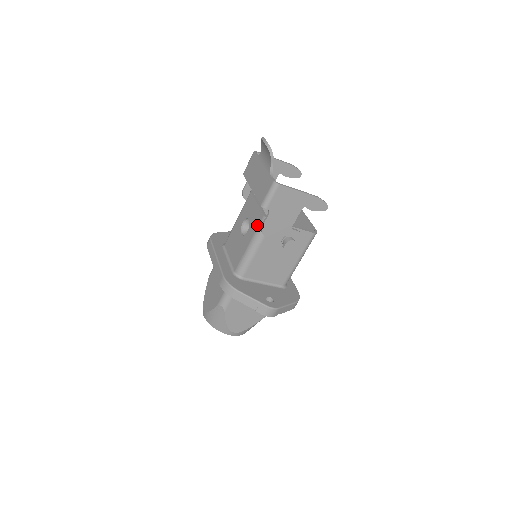
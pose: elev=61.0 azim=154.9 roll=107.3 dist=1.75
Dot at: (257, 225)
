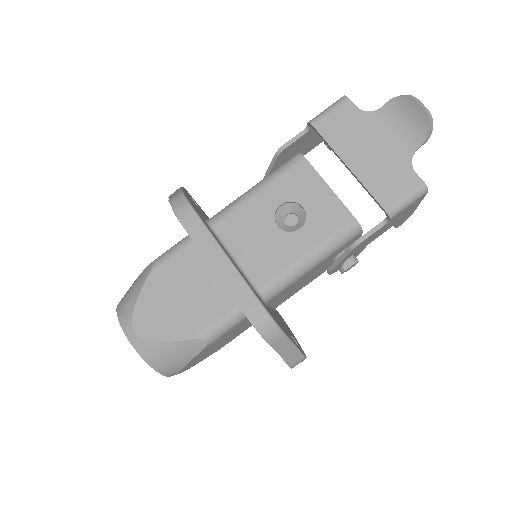
Dot at: (335, 229)
